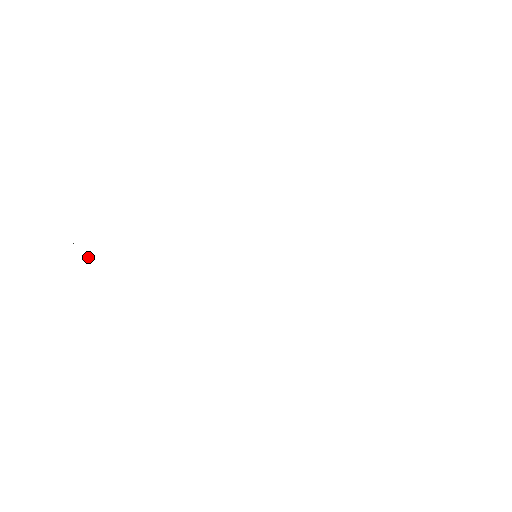
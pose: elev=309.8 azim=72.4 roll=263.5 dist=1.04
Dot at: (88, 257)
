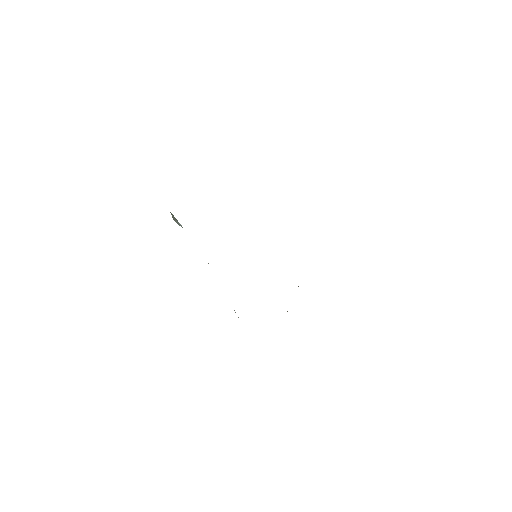
Dot at: occluded
